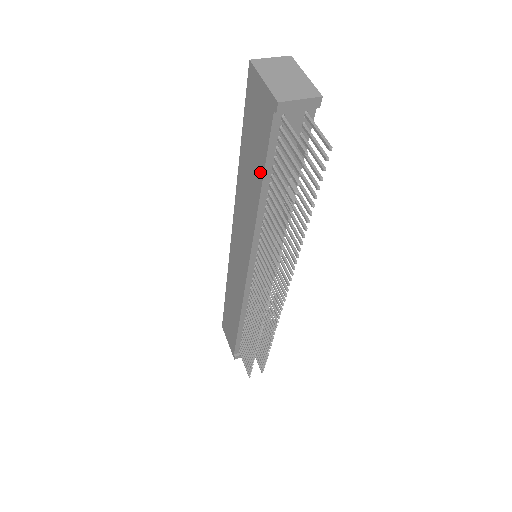
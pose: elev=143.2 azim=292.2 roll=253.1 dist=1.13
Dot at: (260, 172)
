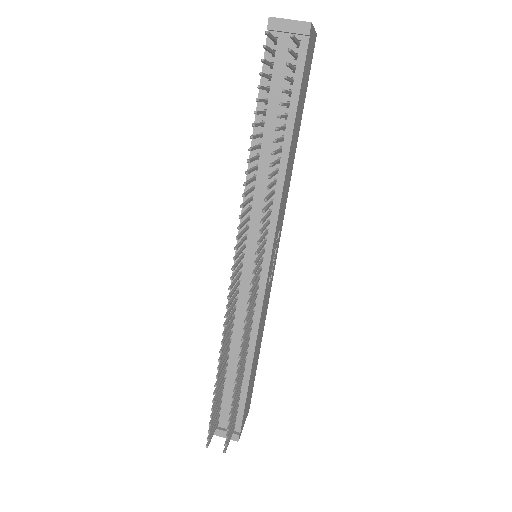
Dot at: (257, 110)
